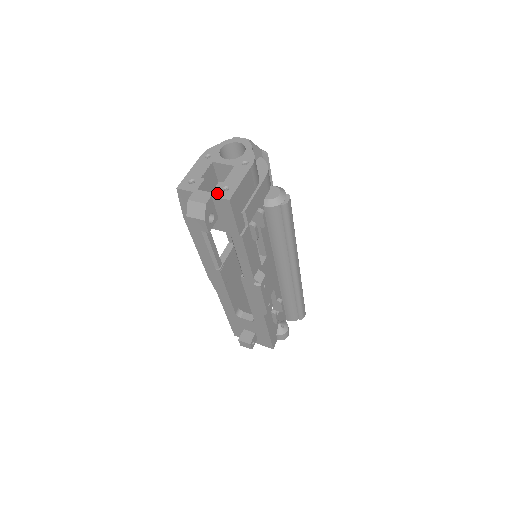
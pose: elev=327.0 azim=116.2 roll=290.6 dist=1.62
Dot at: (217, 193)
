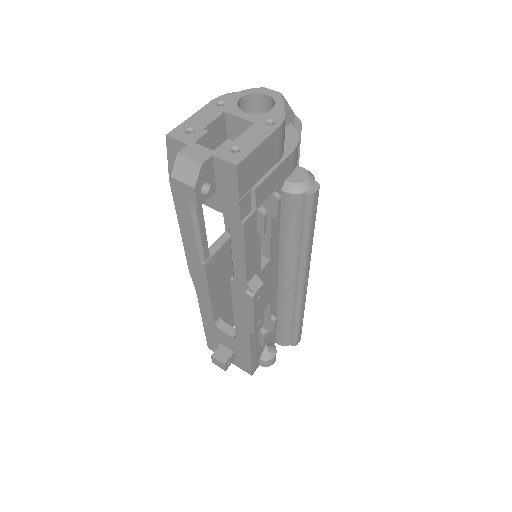
Dot at: (221, 153)
